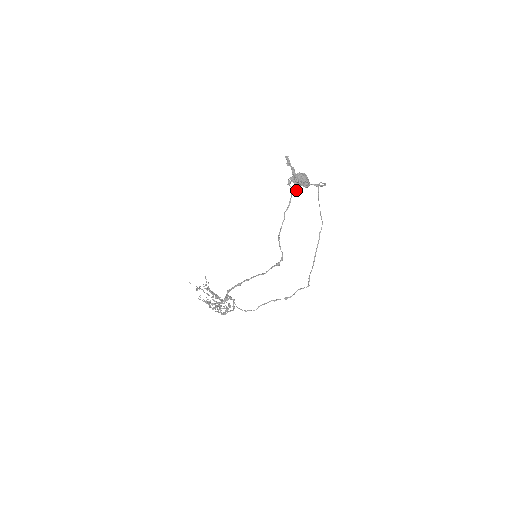
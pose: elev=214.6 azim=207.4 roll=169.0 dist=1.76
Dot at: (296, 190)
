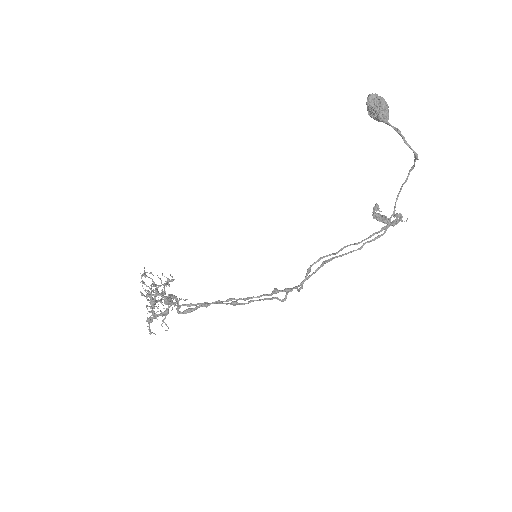
Dot at: (379, 215)
